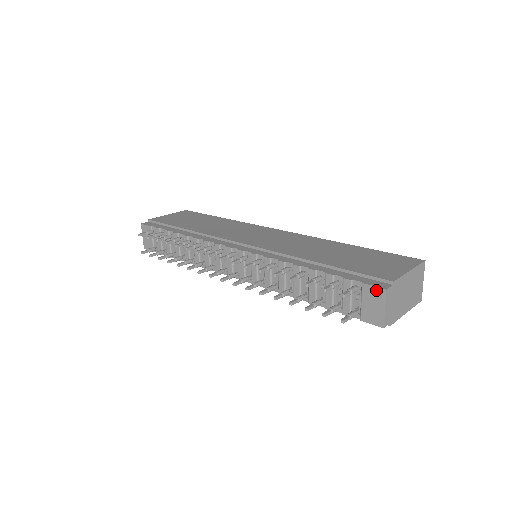
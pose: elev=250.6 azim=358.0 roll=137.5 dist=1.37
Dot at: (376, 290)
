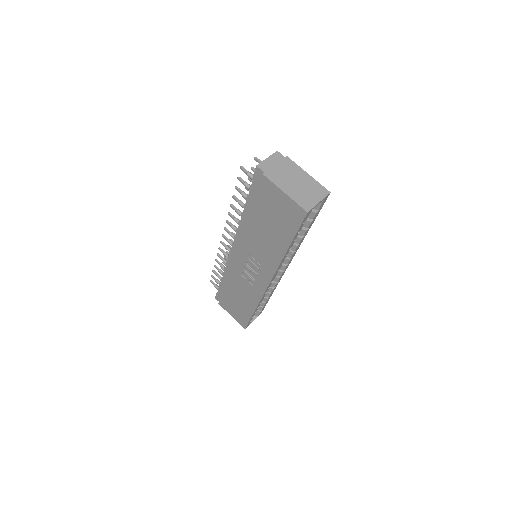
Dot at: occluded
